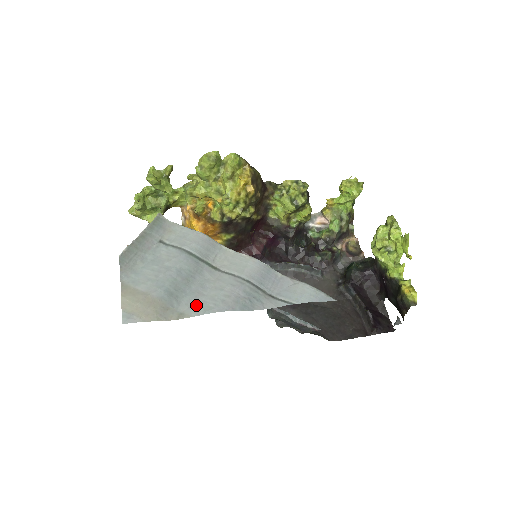
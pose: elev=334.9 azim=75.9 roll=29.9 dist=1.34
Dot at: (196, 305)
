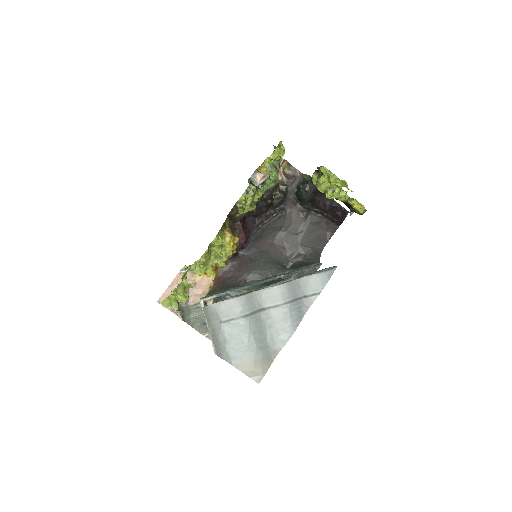
Dot at: (278, 340)
